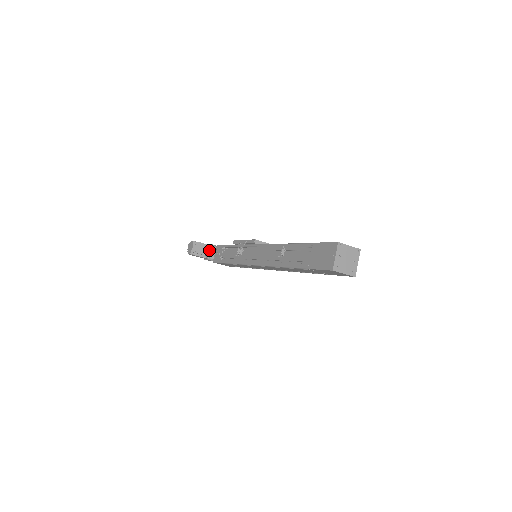
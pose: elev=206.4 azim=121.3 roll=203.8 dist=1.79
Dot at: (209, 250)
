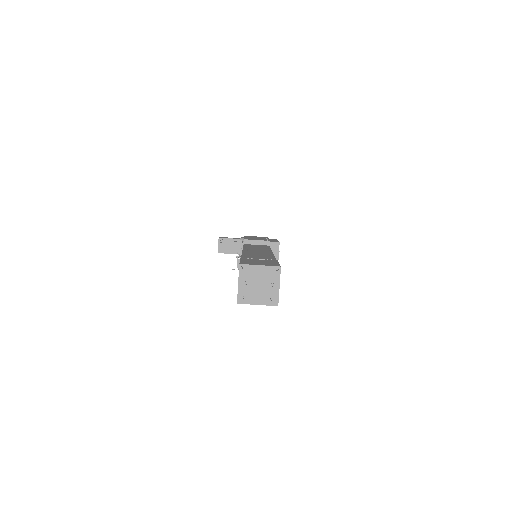
Dot at: (238, 245)
